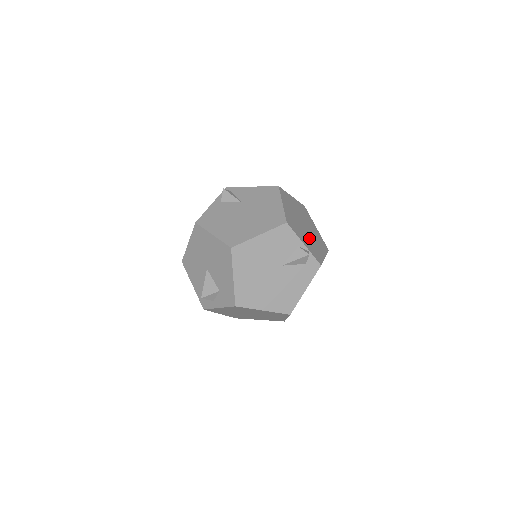
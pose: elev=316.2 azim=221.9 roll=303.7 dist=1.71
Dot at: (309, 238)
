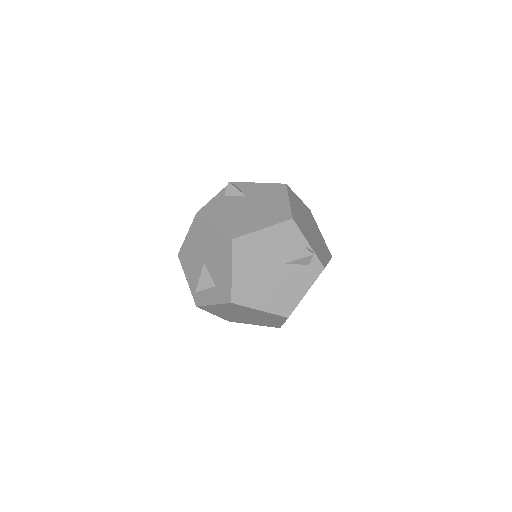
Dot at: (314, 240)
